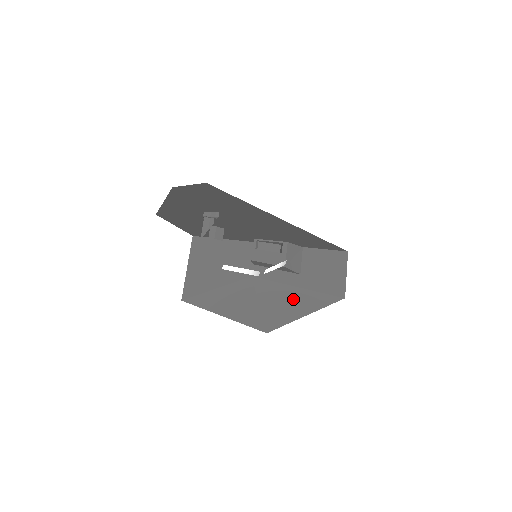
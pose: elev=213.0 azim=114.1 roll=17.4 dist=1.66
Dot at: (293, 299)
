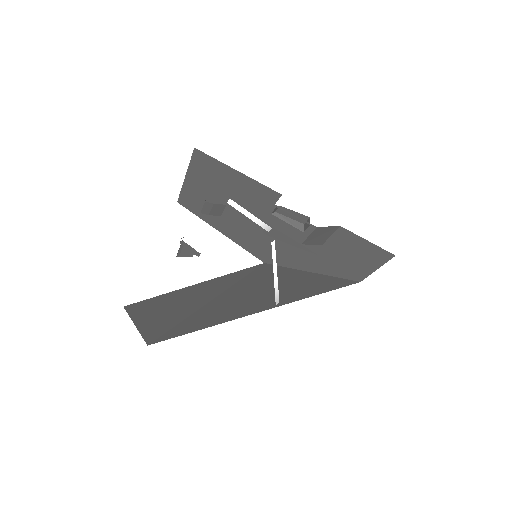
Dot at: (303, 257)
